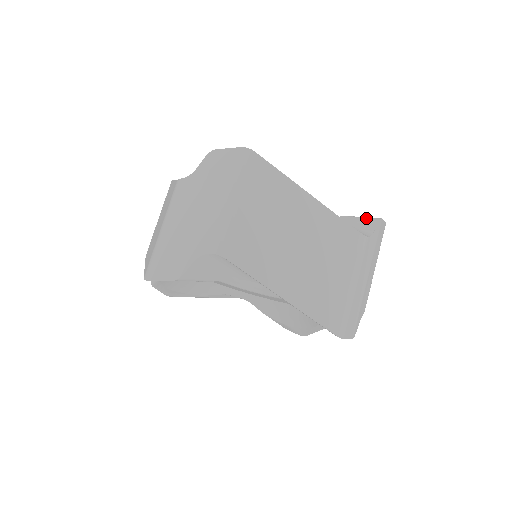
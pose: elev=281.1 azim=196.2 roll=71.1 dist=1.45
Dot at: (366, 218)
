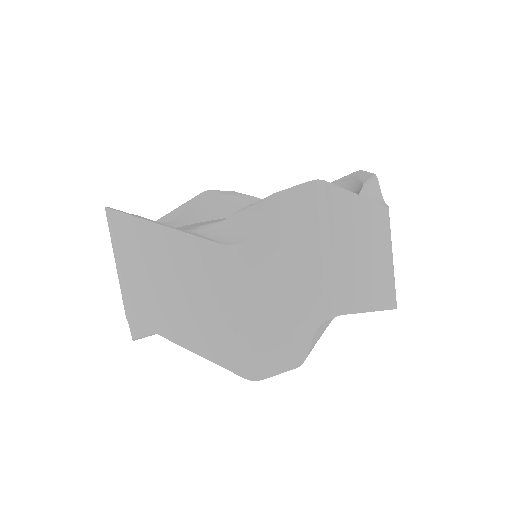
Dot at: (251, 206)
